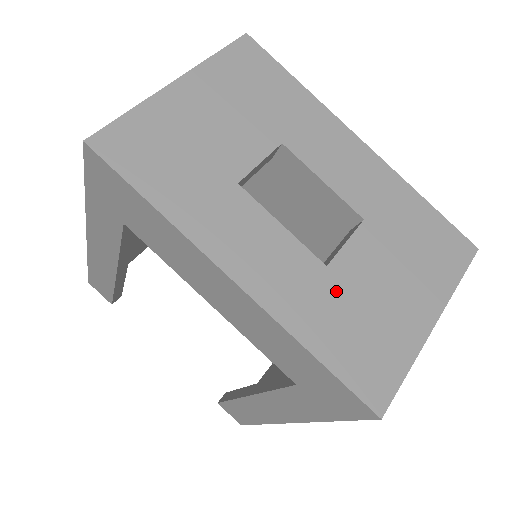
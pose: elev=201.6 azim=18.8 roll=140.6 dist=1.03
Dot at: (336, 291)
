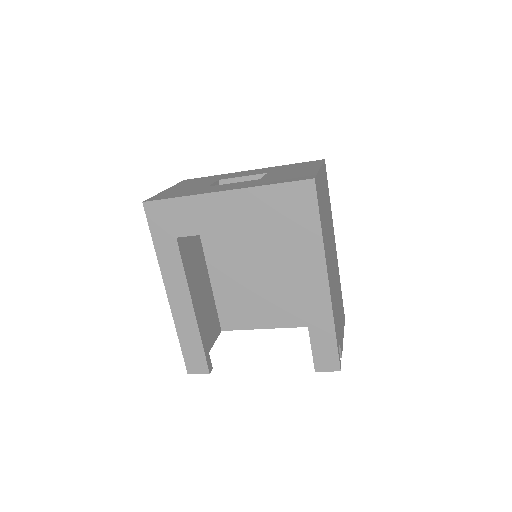
Dot at: (269, 179)
